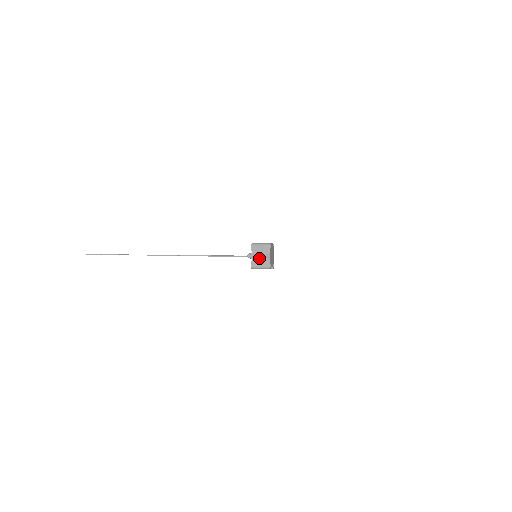
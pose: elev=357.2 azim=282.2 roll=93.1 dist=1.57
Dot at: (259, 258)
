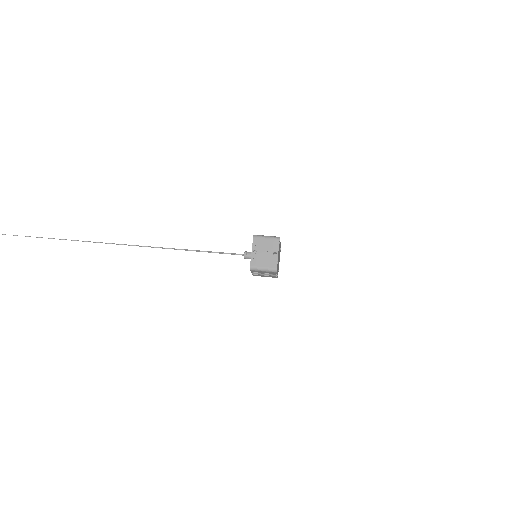
Dot at: (262, 275)
